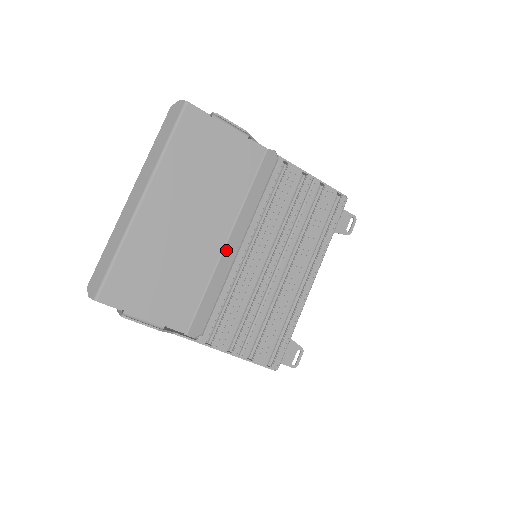
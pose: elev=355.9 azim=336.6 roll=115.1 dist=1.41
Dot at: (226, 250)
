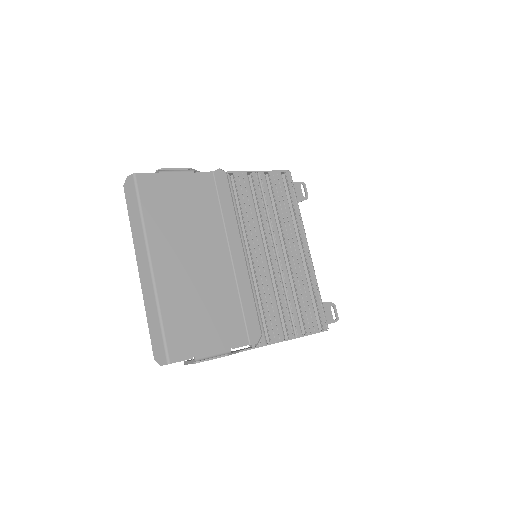
Dot at: (235, 264)
